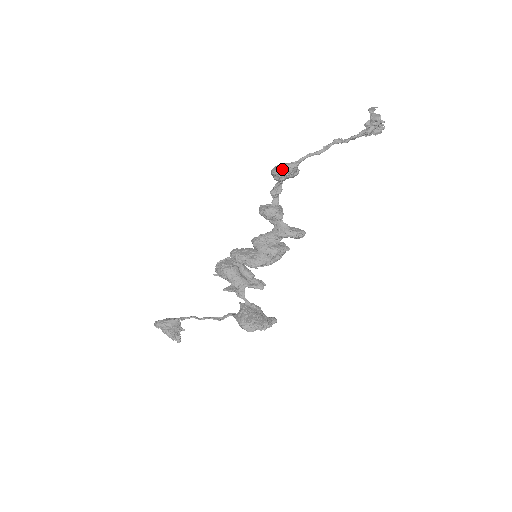
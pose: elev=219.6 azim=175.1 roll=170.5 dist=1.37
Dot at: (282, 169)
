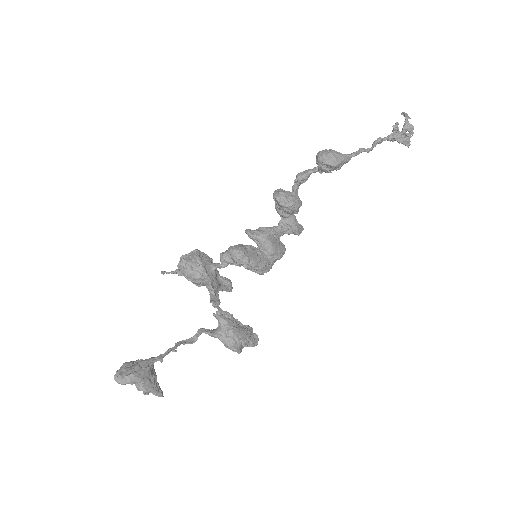
Dot at: (342, 162)
